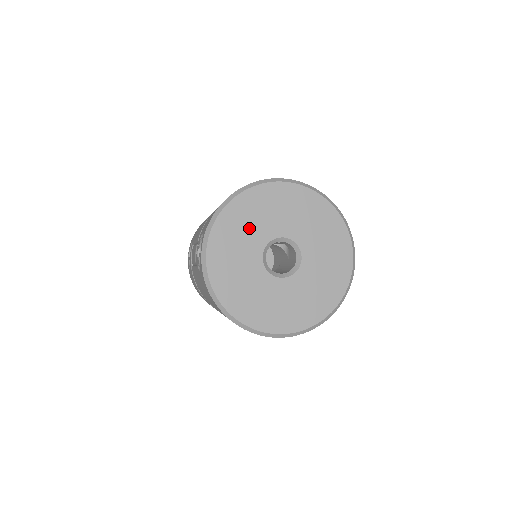
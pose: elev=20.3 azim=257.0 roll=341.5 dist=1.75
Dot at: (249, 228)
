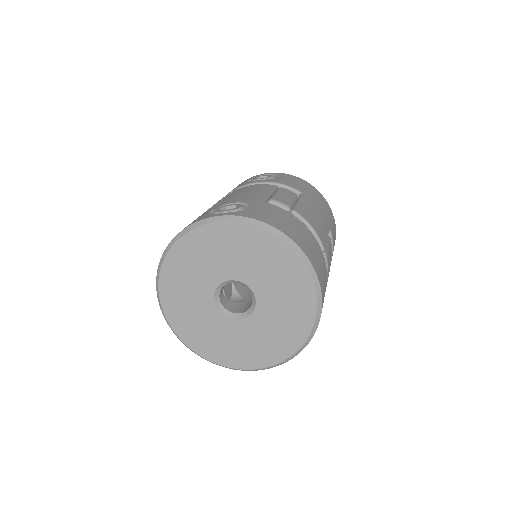
Dot at: (193, 276)
